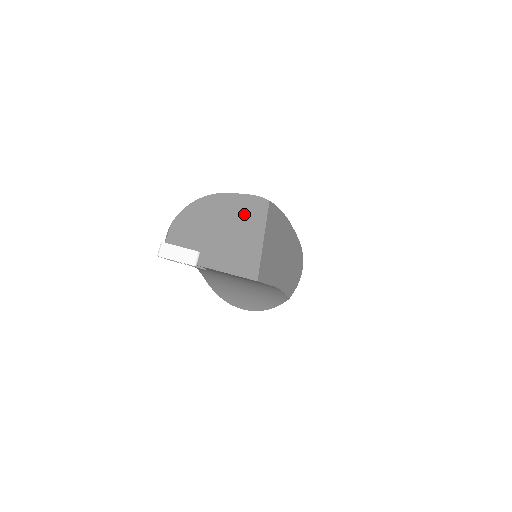
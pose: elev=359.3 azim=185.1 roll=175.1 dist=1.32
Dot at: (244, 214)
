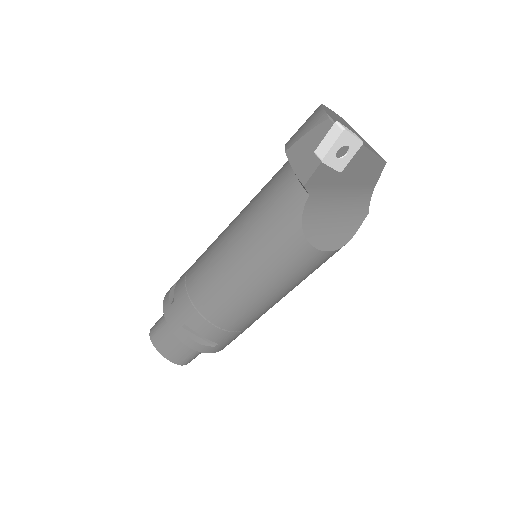
Dot at: (344, 122)
